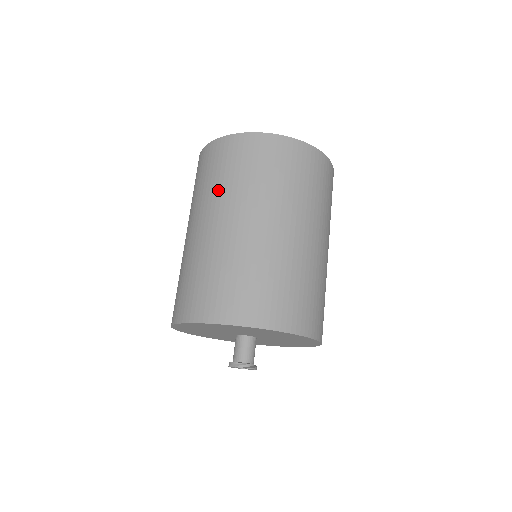
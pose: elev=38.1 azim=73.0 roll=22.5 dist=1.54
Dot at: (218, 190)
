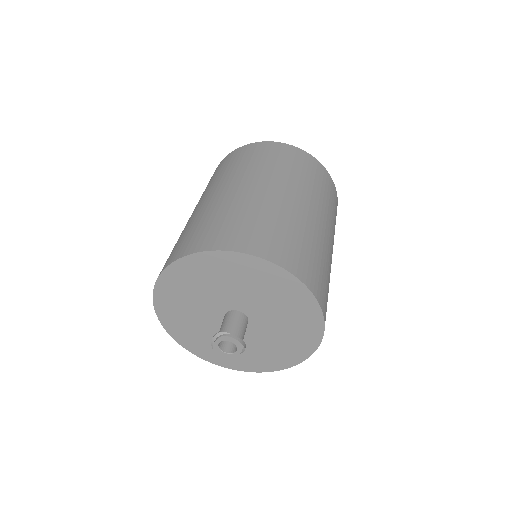
Dot at: occluded
